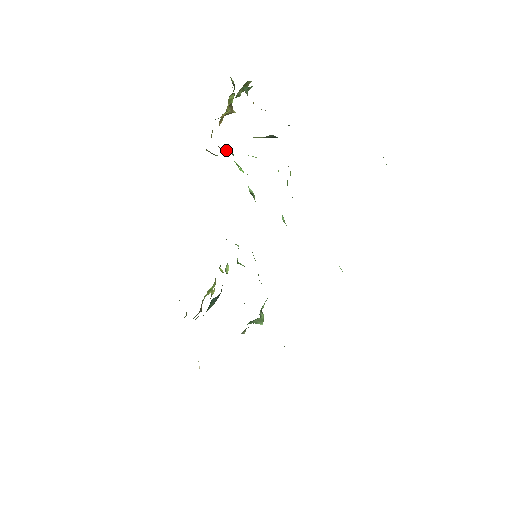
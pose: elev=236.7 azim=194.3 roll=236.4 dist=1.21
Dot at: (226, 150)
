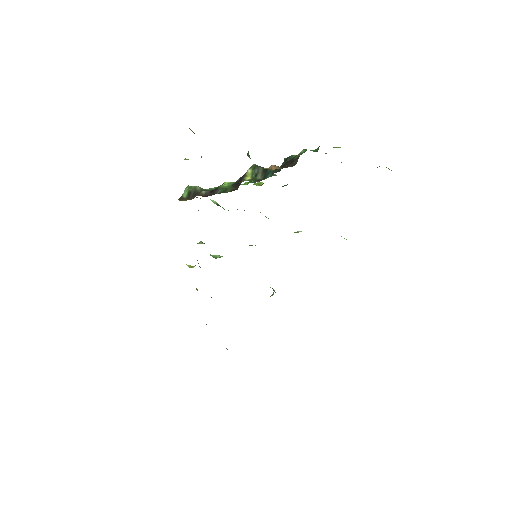
Dot at: (205, 194)
